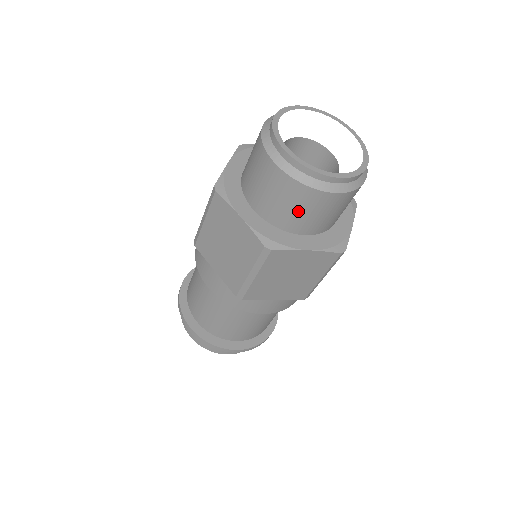
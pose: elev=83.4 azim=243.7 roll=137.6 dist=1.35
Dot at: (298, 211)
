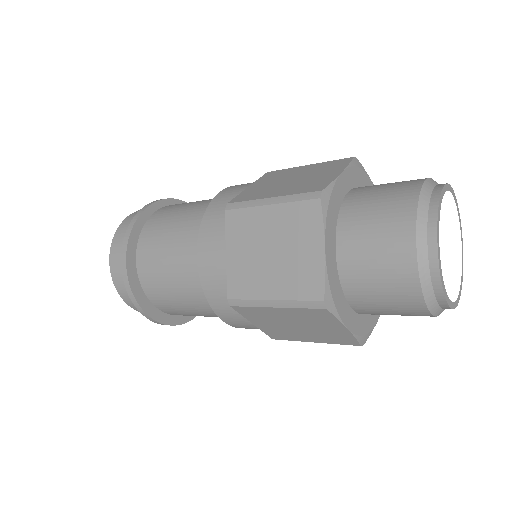
Dot at: (381, 294)
